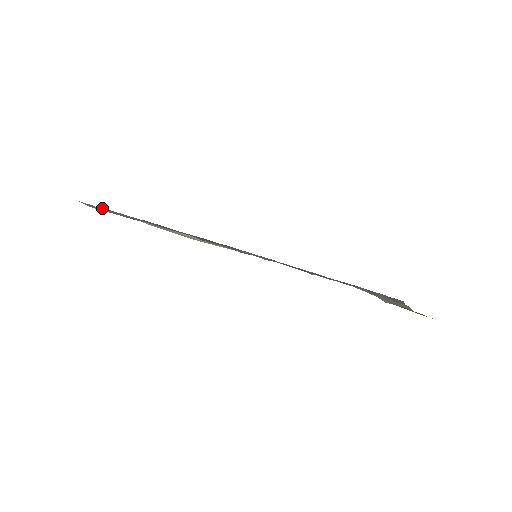
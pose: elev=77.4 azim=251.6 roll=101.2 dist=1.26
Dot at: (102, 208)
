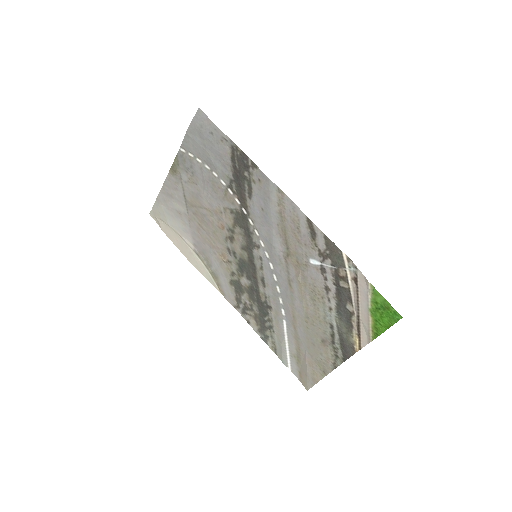
Dot at: (184, 148)
